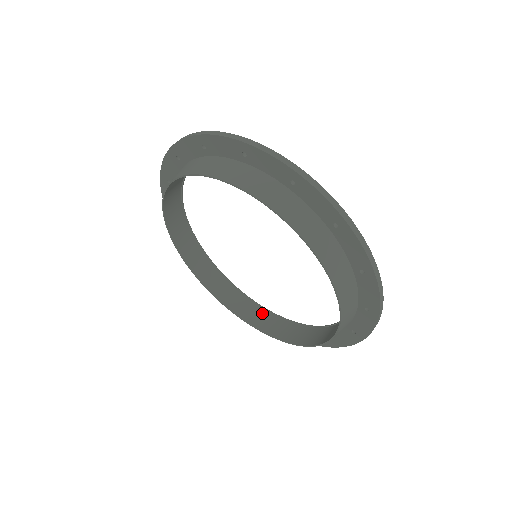
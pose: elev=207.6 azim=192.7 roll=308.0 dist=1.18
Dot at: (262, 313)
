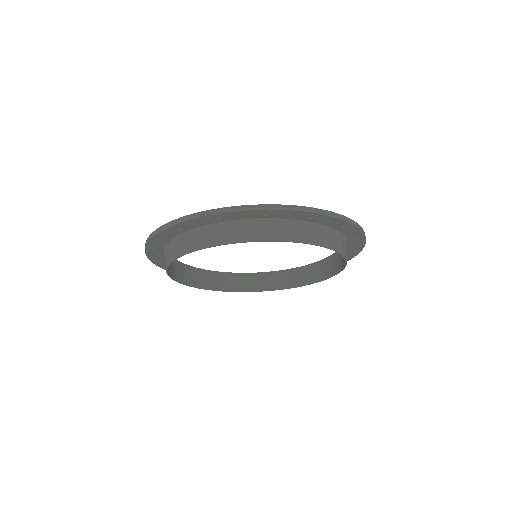
Dot at: (247, 278)
